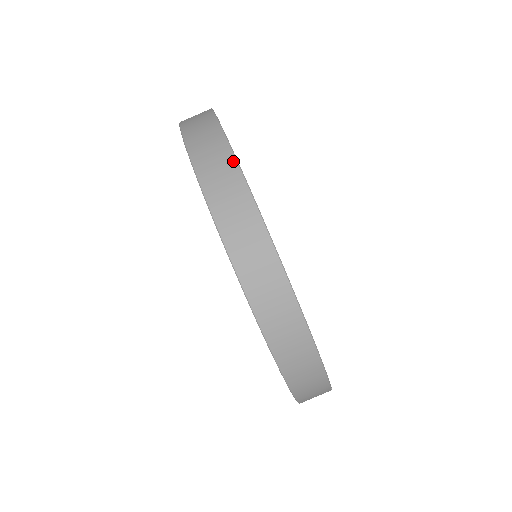
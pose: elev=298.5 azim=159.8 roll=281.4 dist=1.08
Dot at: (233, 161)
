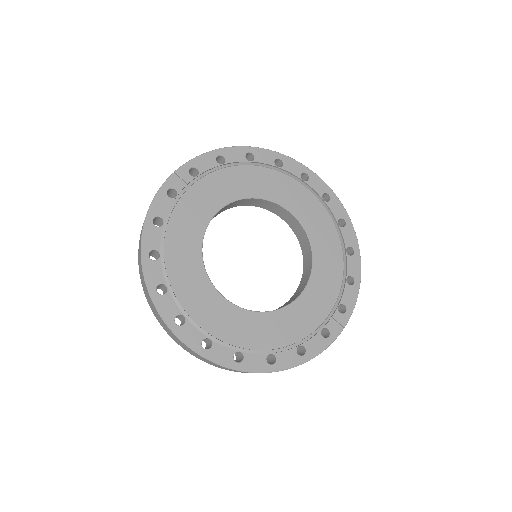
Dot at: (180, 341)
